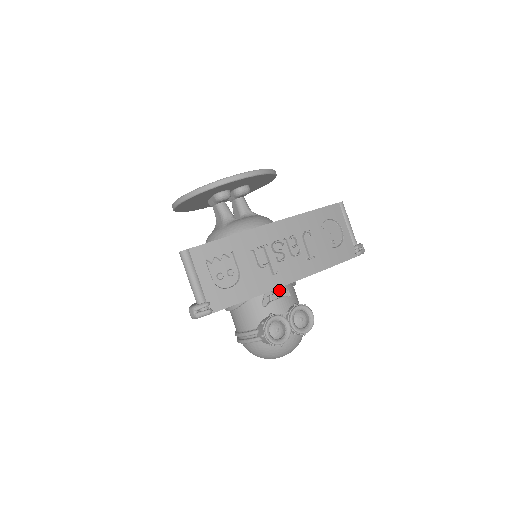
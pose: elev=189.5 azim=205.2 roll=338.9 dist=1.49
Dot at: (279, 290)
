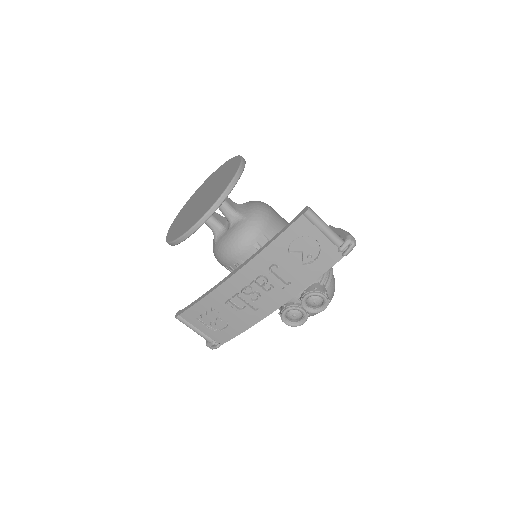
Dot at: occluded
